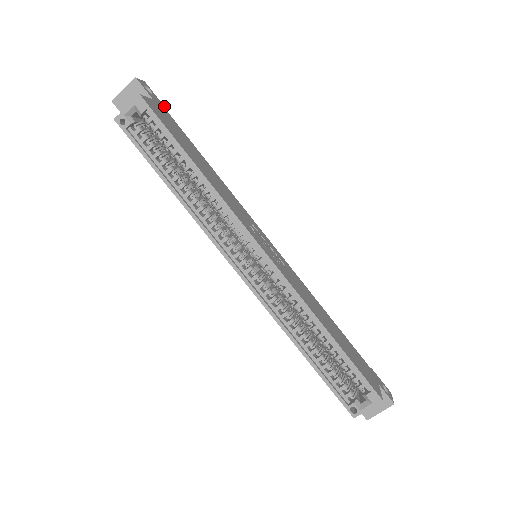
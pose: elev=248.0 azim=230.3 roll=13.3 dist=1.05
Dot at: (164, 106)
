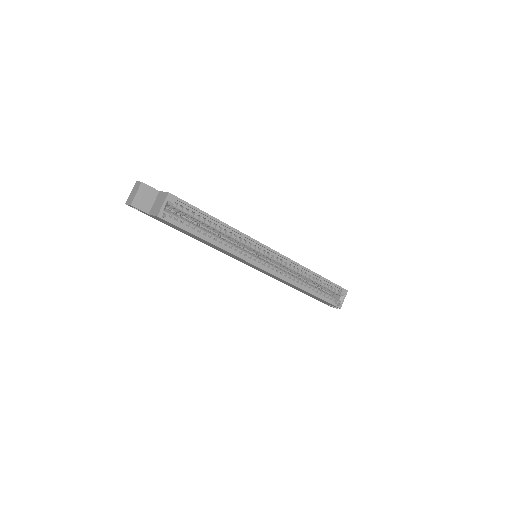
Dot at: occluded
